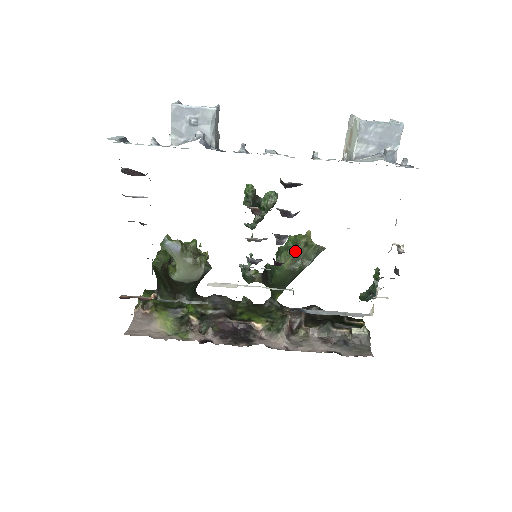
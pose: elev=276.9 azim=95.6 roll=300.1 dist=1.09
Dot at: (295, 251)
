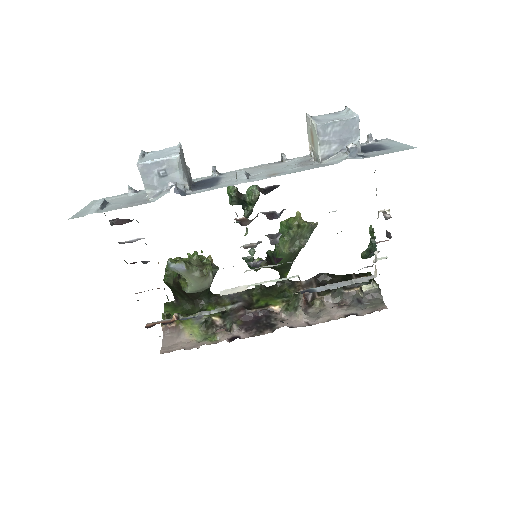
Dot at: (290, 235)
